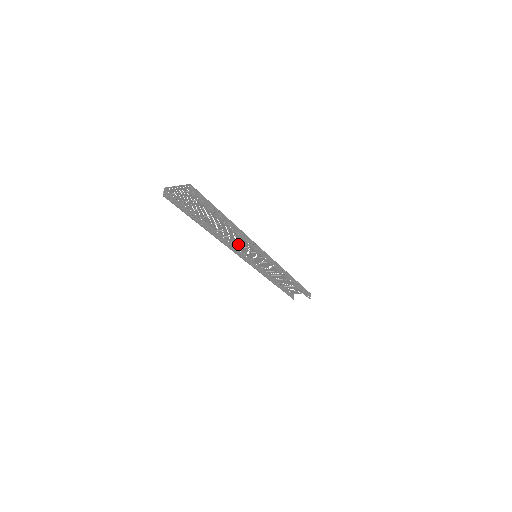
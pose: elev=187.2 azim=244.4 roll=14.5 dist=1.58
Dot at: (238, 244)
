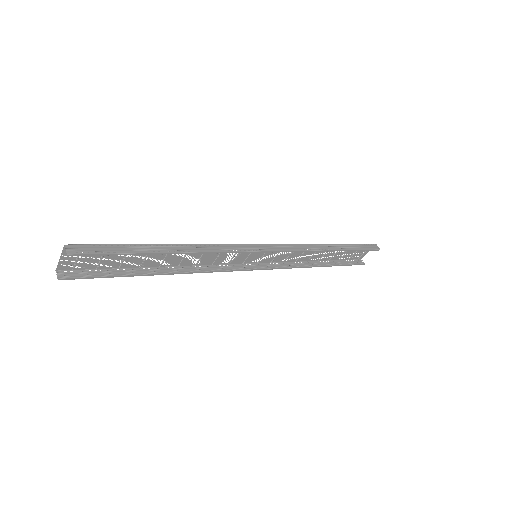
Dot at: (221, 260)
